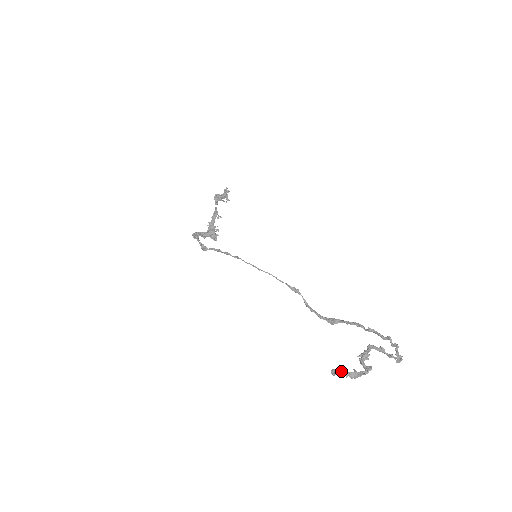
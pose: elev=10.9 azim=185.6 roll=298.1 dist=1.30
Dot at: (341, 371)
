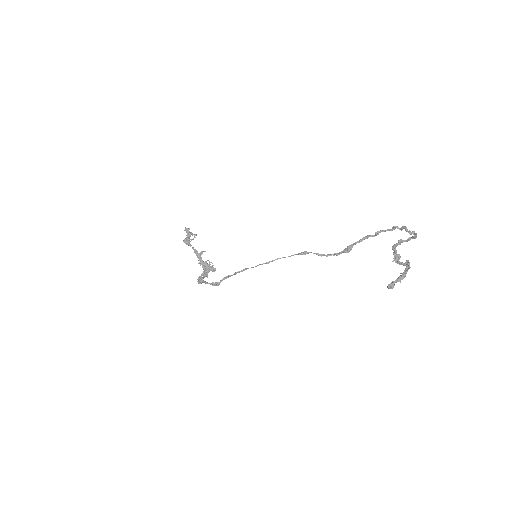
Dot at: (393, 282)
